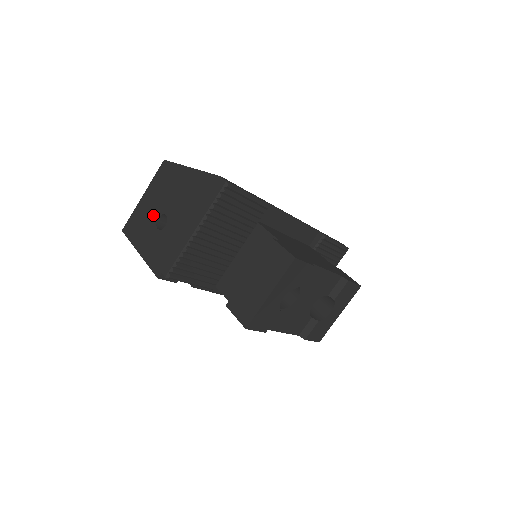
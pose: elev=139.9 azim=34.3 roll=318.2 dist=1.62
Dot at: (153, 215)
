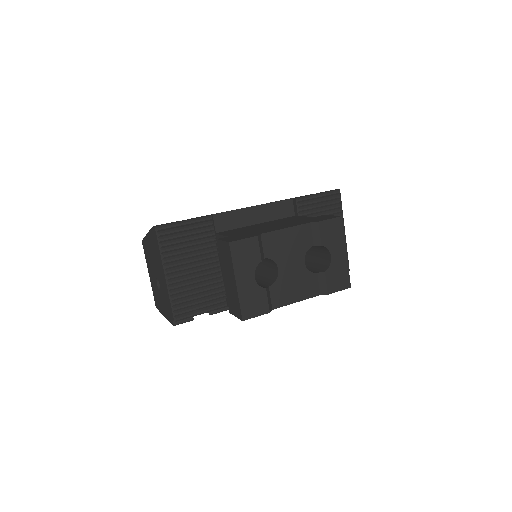
Dot at: (155, 283)
